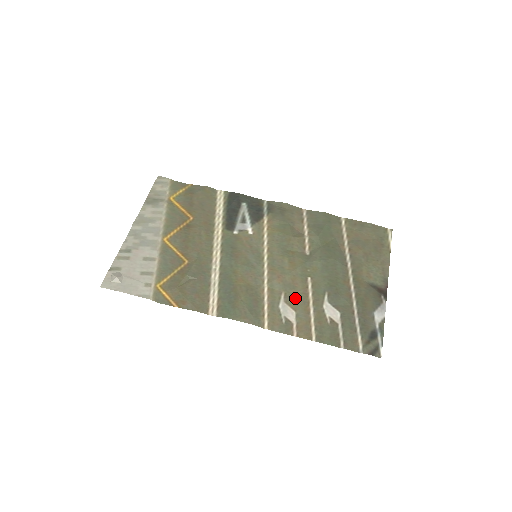
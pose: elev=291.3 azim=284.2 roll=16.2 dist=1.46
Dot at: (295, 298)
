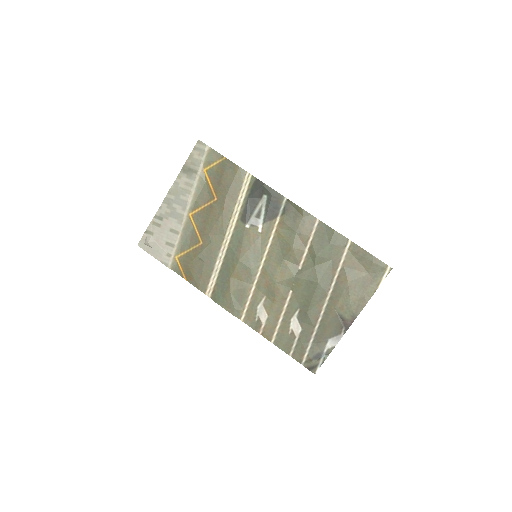
Dot at: (272, 304)
